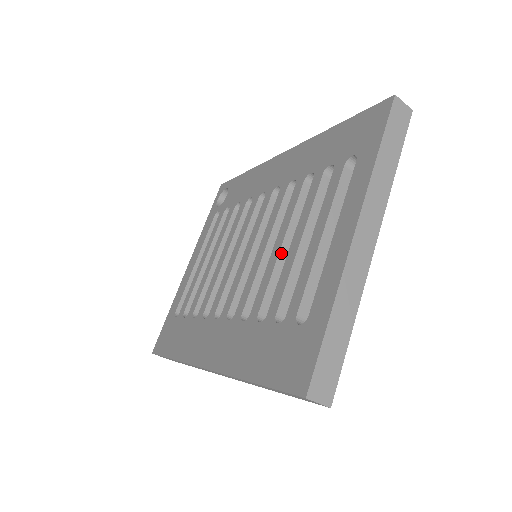
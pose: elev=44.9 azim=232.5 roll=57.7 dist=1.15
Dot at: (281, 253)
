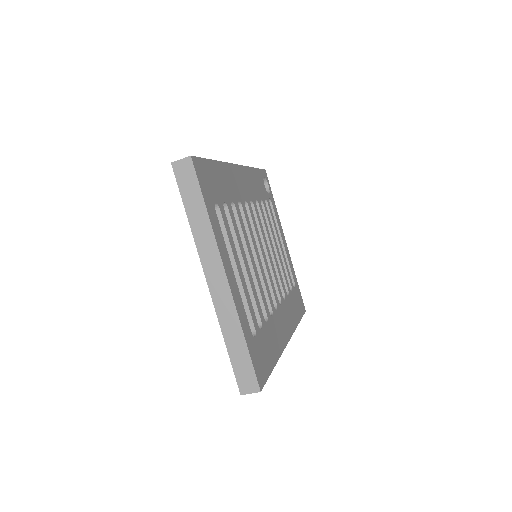
Dot at: occluded
